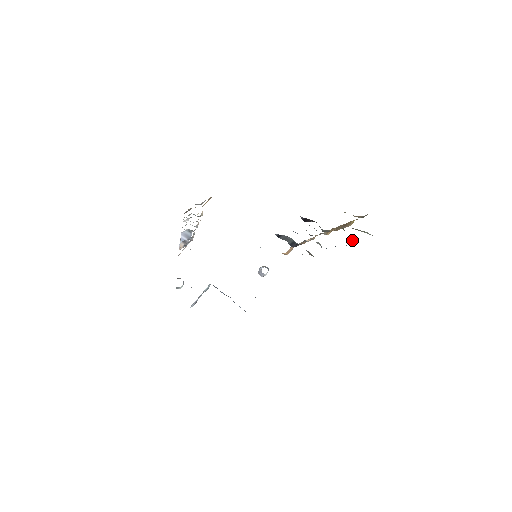
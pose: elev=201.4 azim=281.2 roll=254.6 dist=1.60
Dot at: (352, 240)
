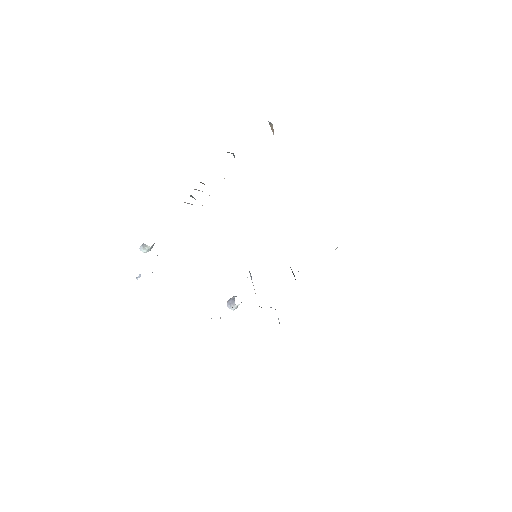
Dot at: occluded
